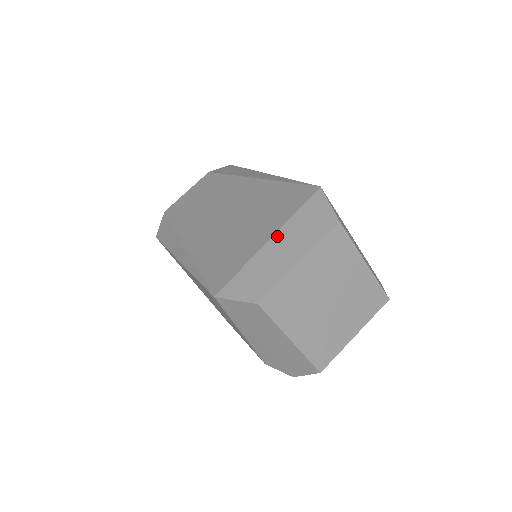
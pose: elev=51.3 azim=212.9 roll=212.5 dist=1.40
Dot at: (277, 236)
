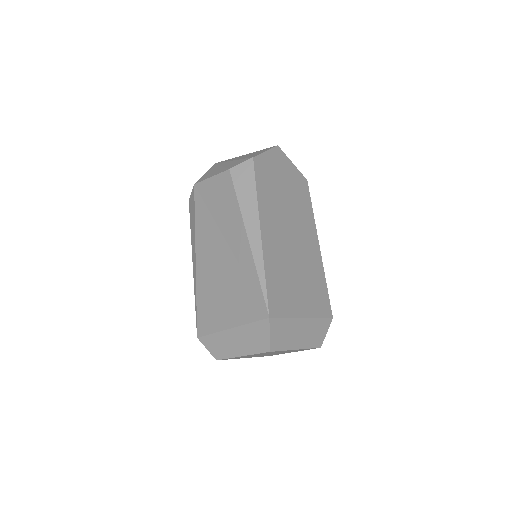
Dot at: (235, 330)
